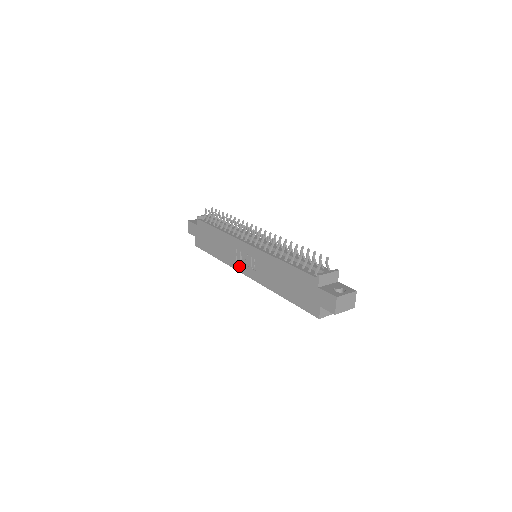
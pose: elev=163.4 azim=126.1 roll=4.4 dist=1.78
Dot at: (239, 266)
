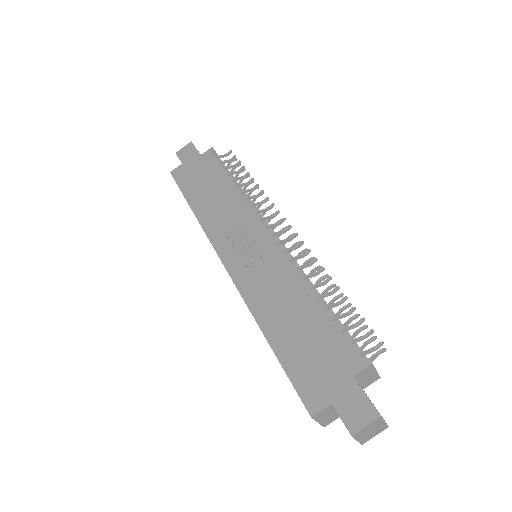
Dot at: (224, 245)
